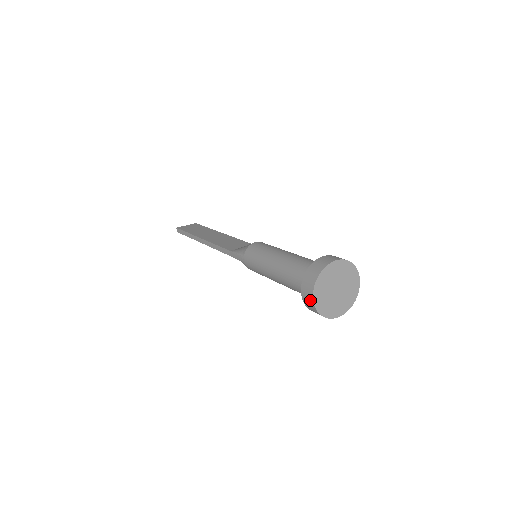
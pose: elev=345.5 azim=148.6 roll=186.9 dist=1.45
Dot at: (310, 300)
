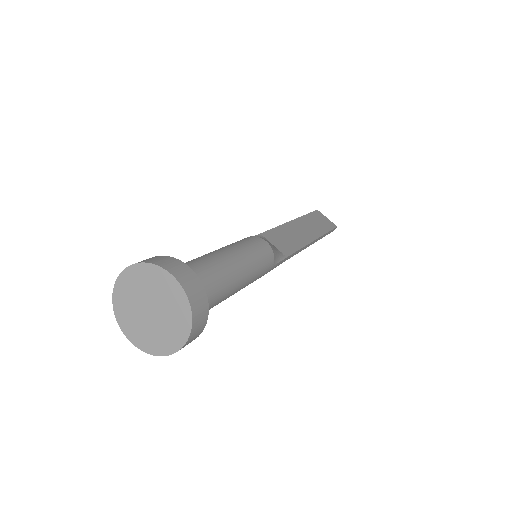
Dot at: (121, 279)
